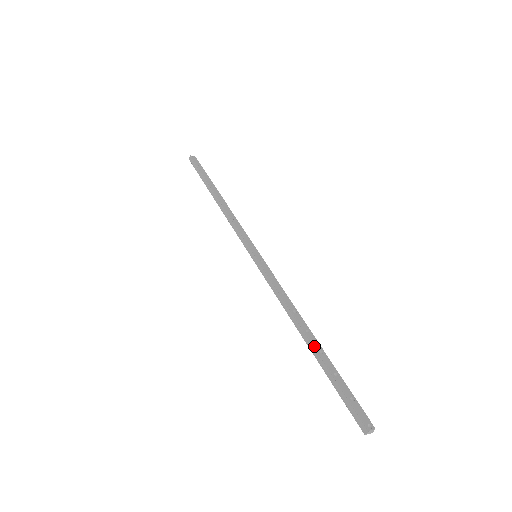
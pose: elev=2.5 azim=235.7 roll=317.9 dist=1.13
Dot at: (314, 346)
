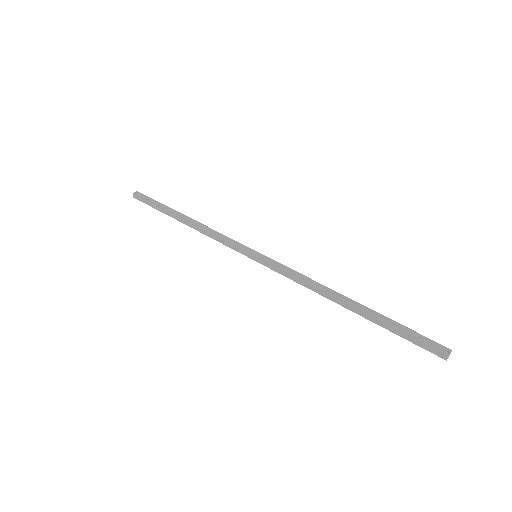
Dot at: (358, 310)
